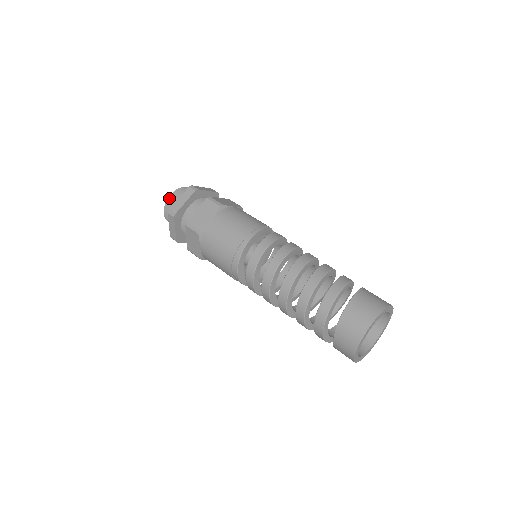
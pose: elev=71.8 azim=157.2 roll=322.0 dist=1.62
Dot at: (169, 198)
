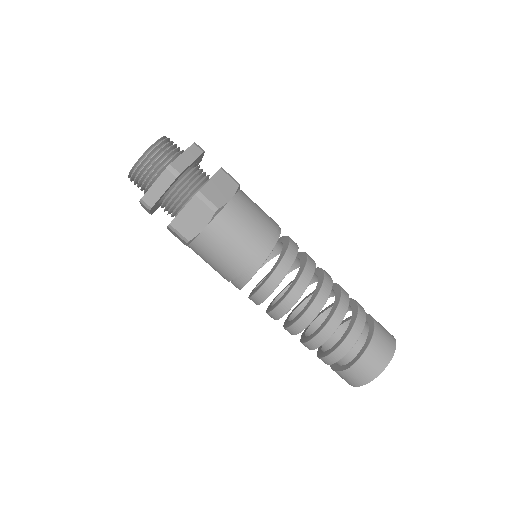
Dot at: (156, 145)
